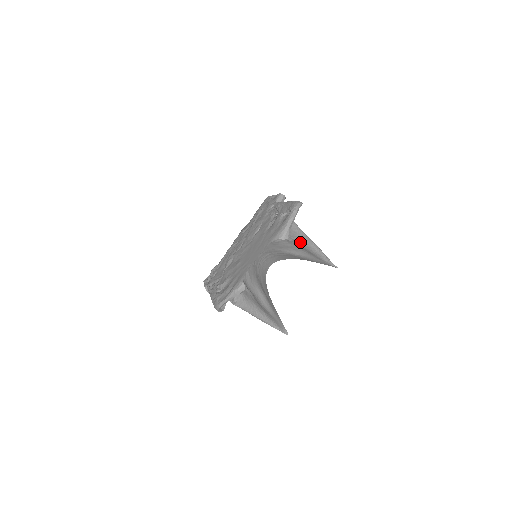
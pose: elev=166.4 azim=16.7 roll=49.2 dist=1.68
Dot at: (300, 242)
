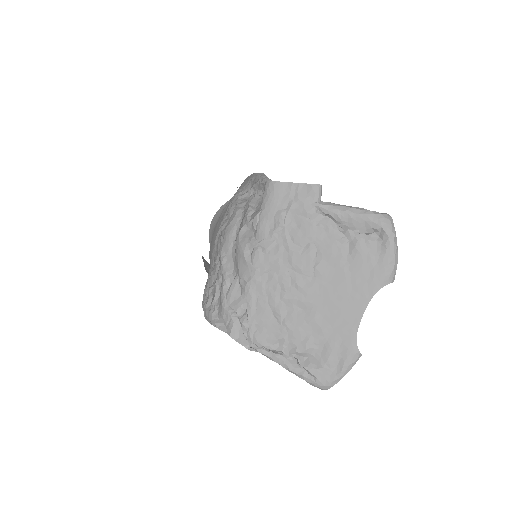
Dot at: occluded
